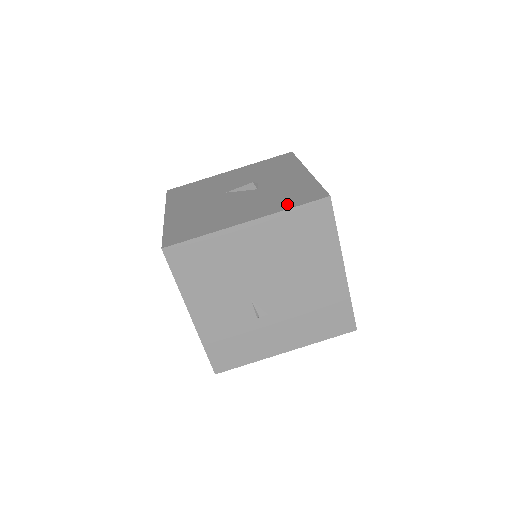
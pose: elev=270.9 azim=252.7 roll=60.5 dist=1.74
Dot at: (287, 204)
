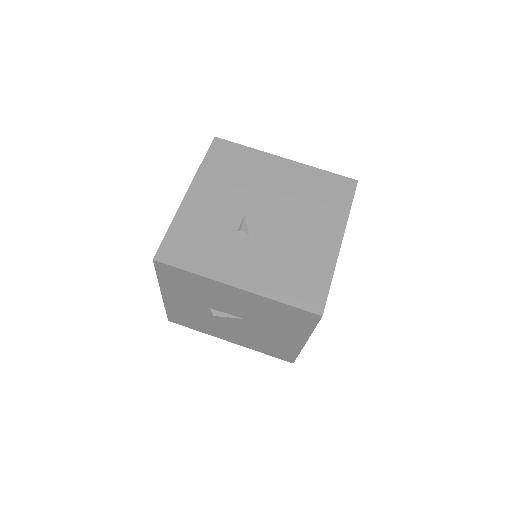
Dot at: occluded
